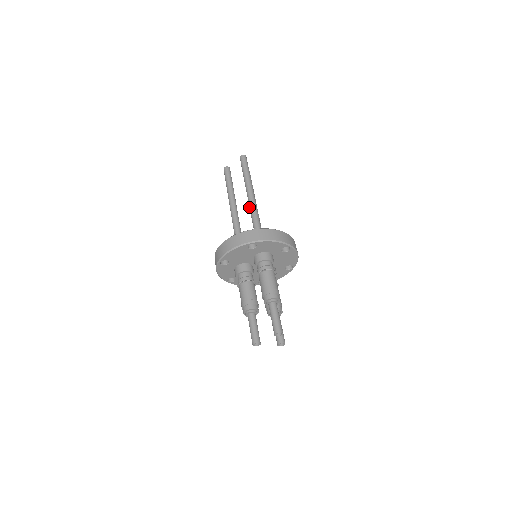
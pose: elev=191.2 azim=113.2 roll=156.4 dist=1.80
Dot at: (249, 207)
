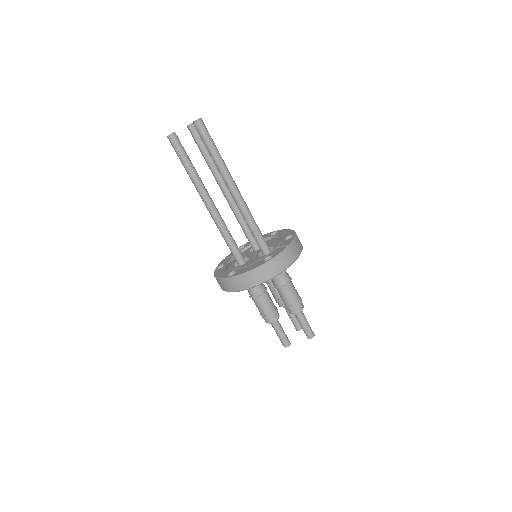
Dot at: (236, 203)
